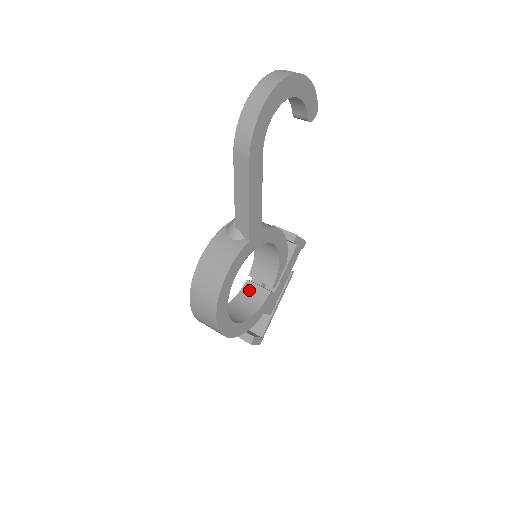
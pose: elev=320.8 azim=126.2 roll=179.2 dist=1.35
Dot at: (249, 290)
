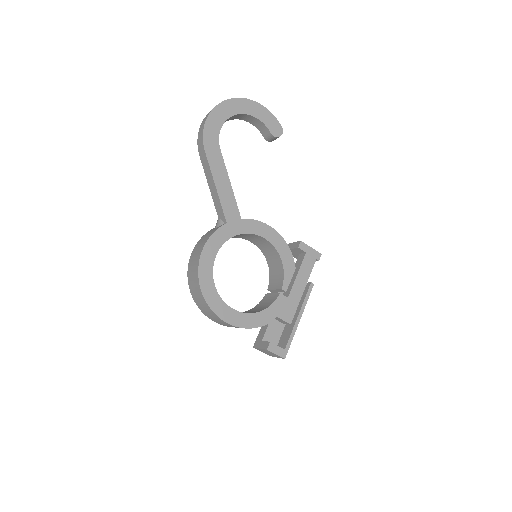
Dot at: (265, 300)
